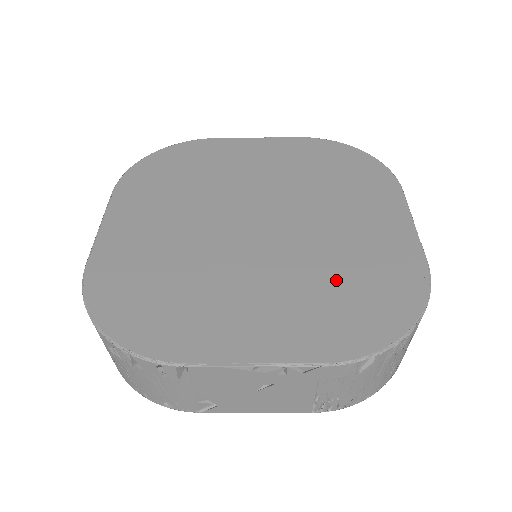
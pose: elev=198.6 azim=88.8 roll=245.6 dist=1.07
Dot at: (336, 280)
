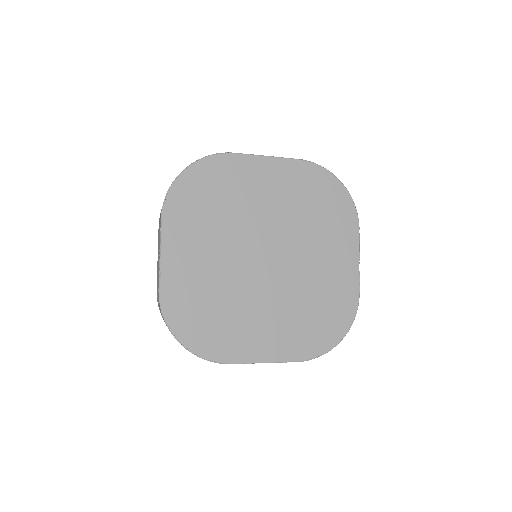
Dot at: (310, 307)
